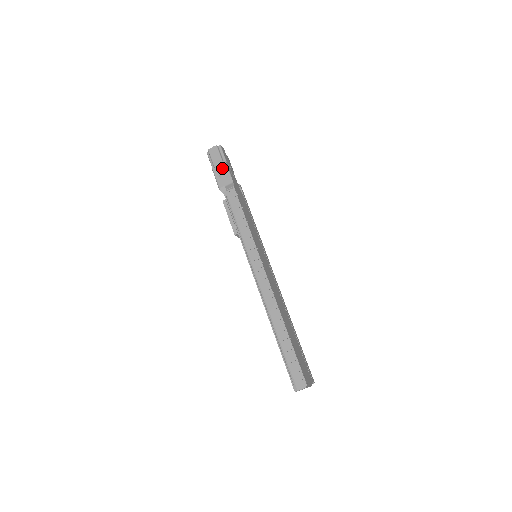
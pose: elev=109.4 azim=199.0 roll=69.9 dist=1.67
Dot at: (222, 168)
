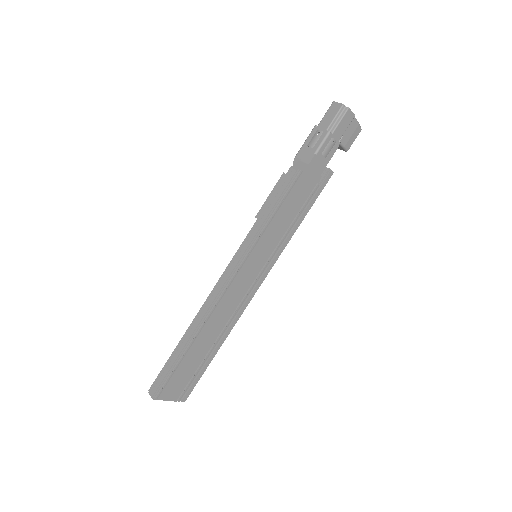
Dot at: (319, 137)
